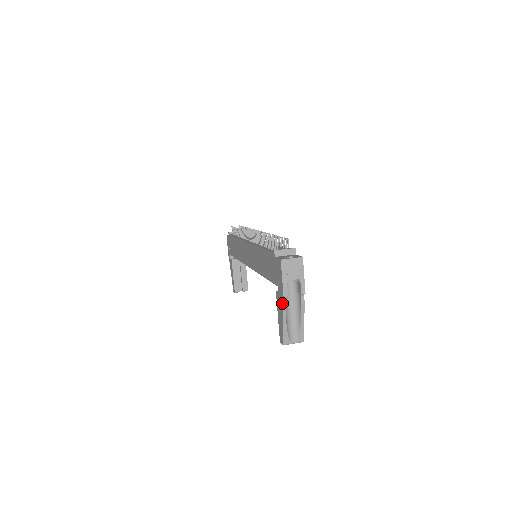
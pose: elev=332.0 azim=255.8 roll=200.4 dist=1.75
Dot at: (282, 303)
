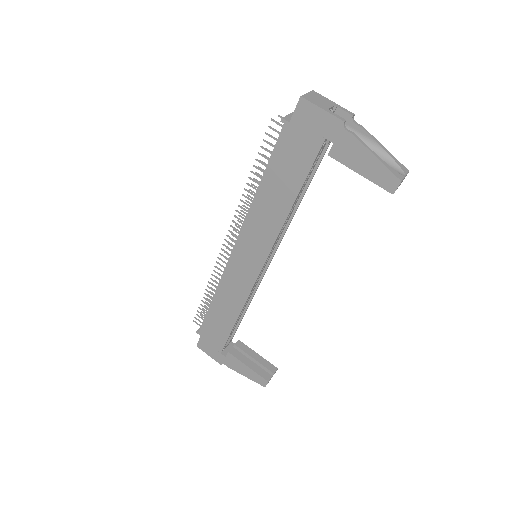
Dot at: (350, 135)
